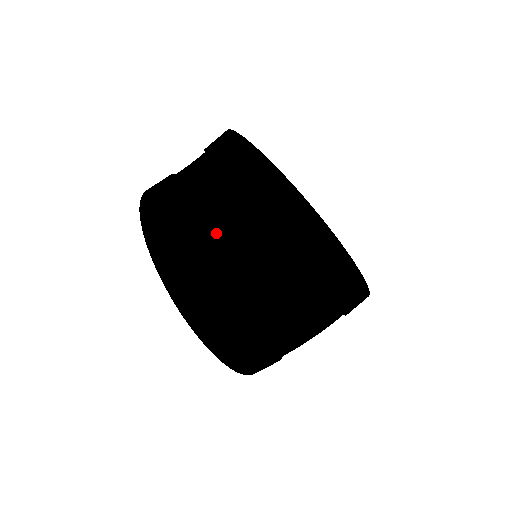
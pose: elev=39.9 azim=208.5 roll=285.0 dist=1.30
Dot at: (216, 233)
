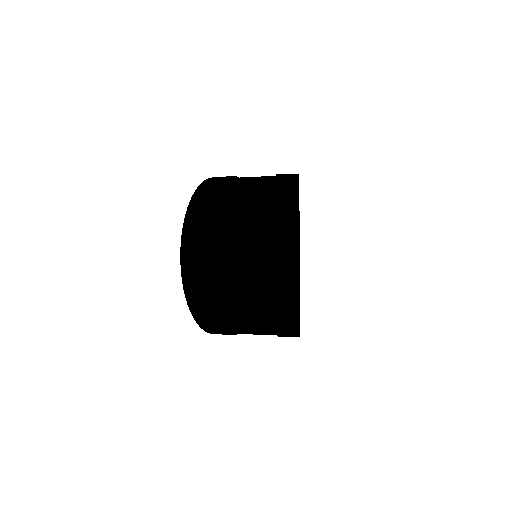
Dot at: (241, 185)
